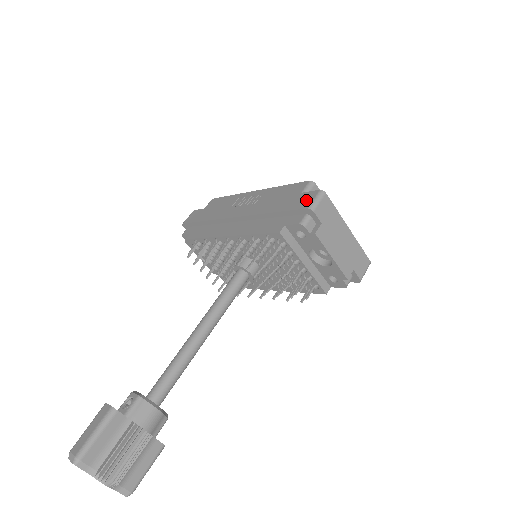
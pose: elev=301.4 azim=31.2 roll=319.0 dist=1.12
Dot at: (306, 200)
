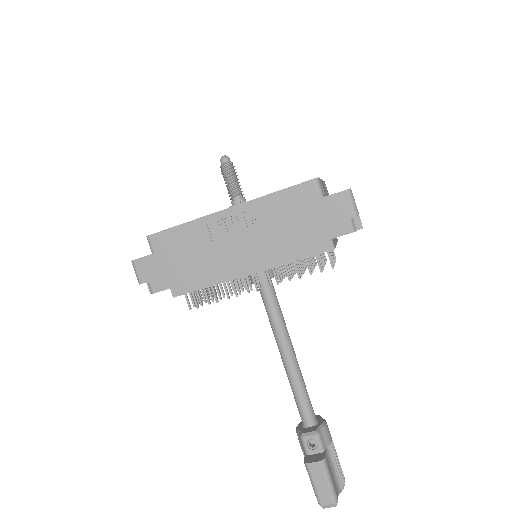
Dot at: (341, 207)
